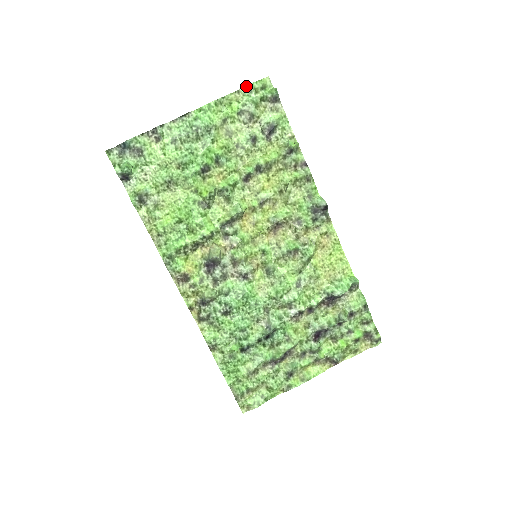
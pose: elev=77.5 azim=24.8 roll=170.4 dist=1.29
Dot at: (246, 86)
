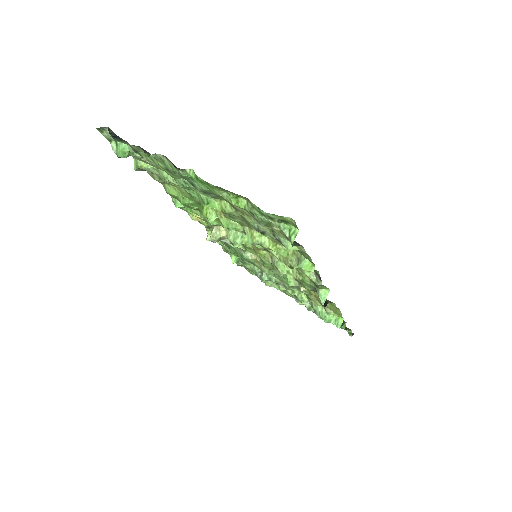
Dot at: (257, 207)
